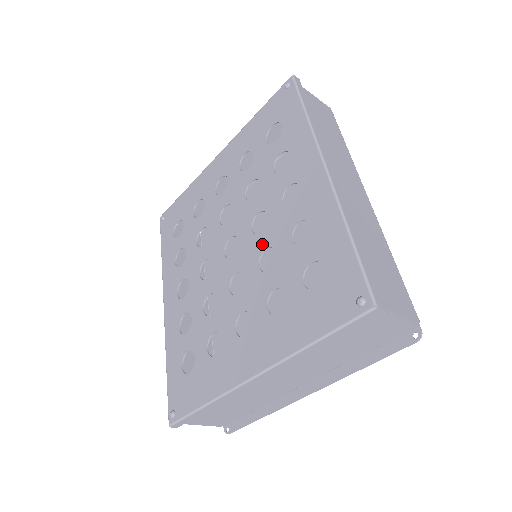
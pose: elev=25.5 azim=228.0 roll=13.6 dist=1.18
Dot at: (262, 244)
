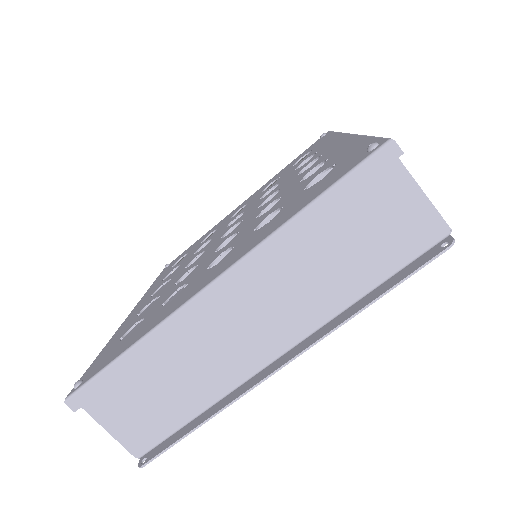
Dot at: (267, 204)
